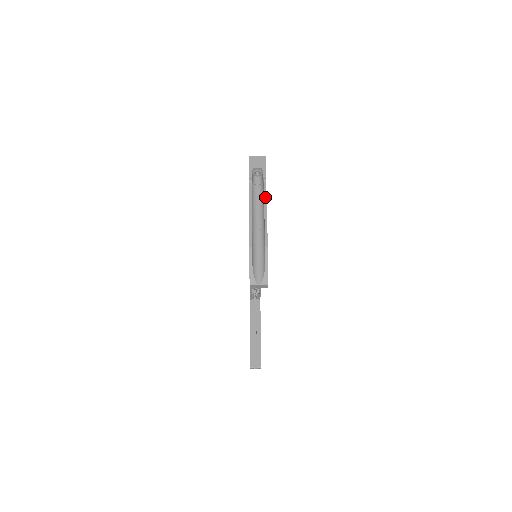
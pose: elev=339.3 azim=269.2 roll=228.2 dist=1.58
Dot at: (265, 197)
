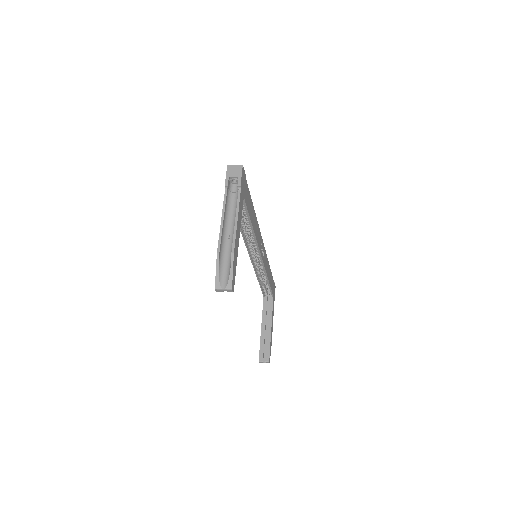
Dot at: (238, 205)
